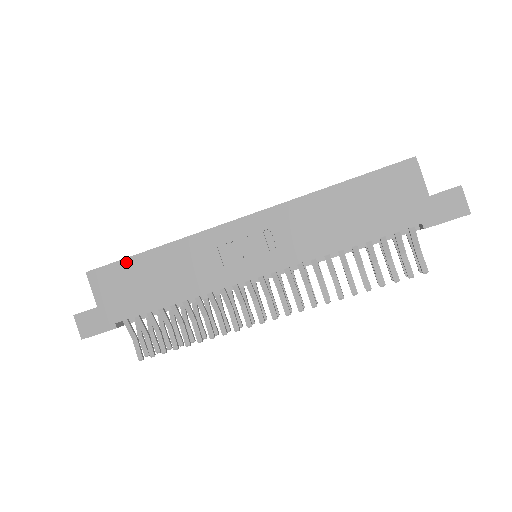
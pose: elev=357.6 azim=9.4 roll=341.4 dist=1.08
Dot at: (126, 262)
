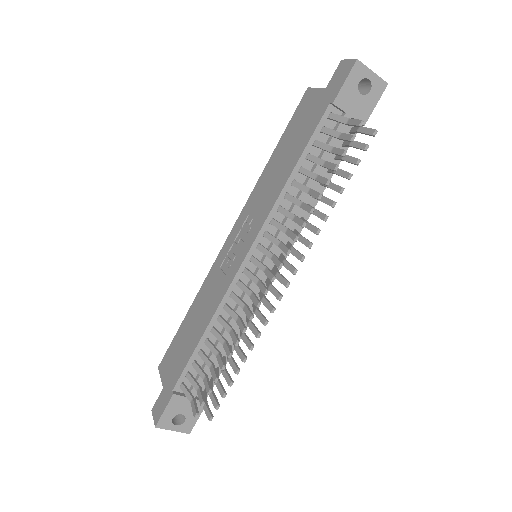
Dot at: (176, 336)
